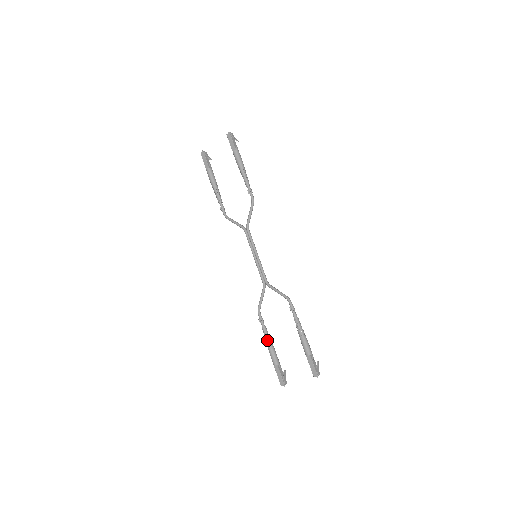
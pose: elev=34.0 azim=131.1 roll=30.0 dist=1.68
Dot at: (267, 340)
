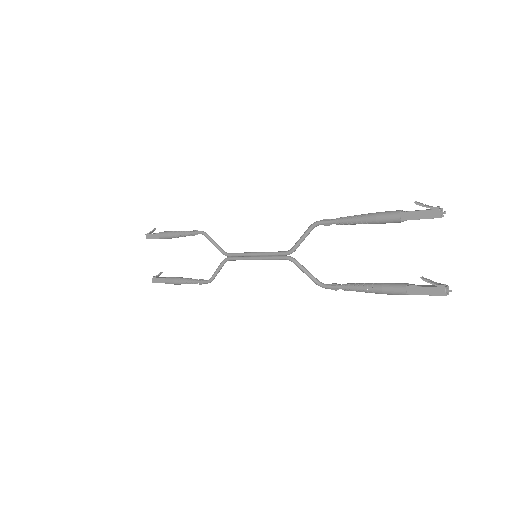
Dot at: (362, 288)
